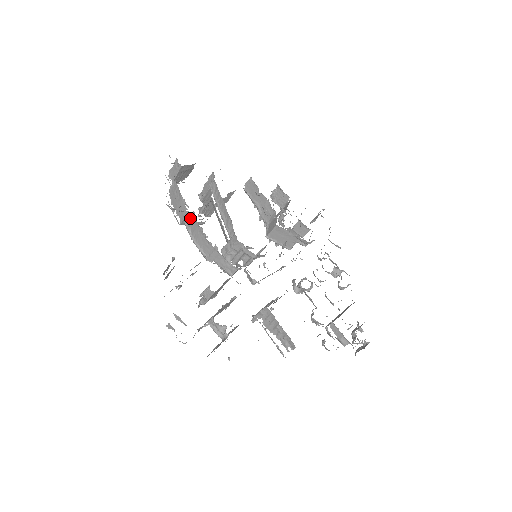
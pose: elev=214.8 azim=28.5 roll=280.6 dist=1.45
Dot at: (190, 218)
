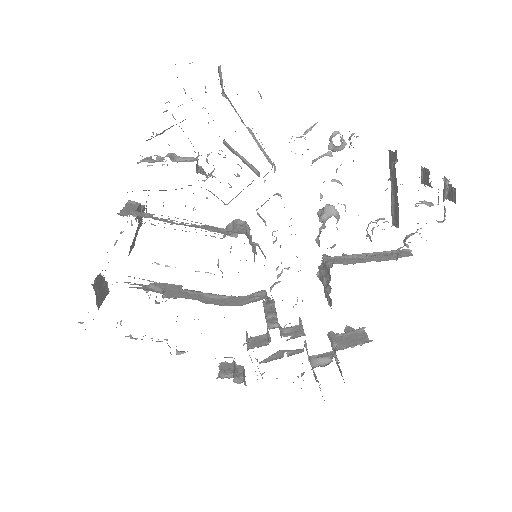
Dot at: occluded
